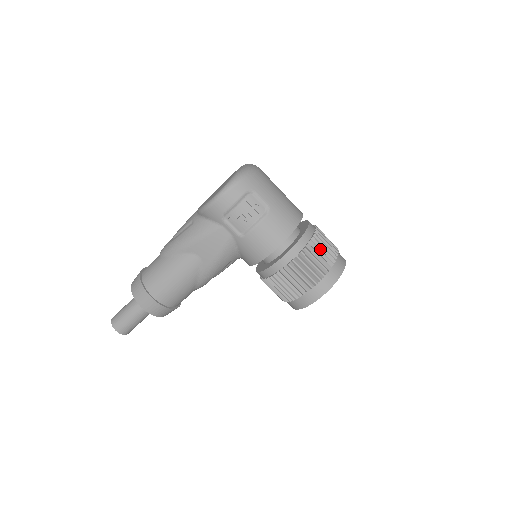
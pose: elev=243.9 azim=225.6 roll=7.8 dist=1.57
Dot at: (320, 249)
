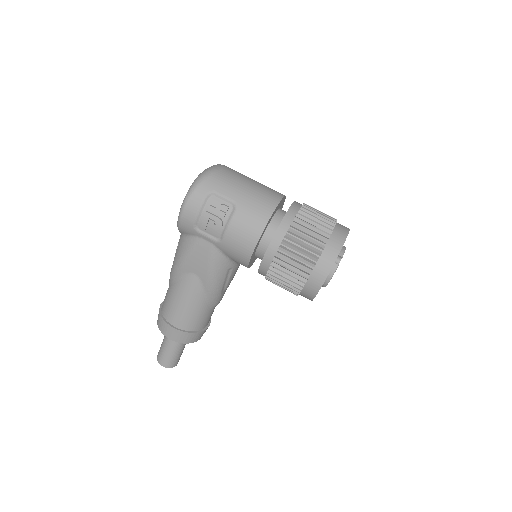
Dot at: (306, 228)
